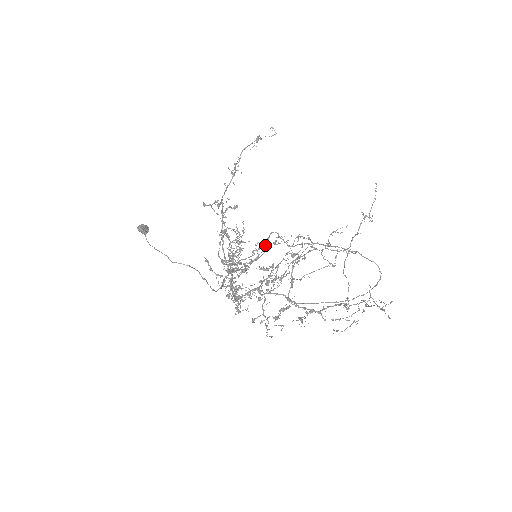
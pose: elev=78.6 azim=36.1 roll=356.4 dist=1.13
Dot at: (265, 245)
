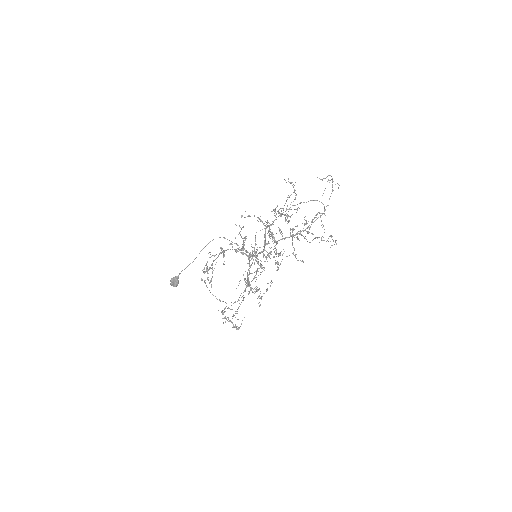
Dot at: occluded
